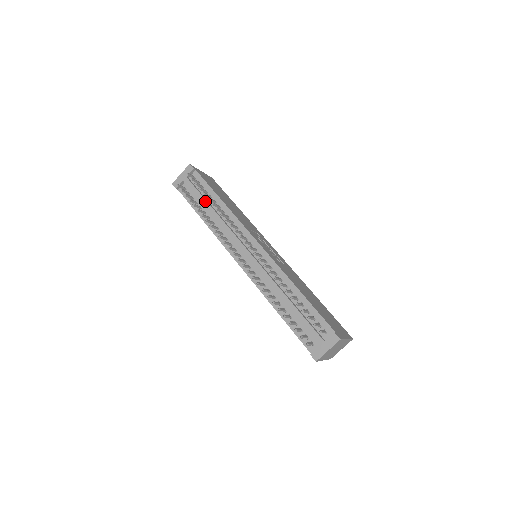
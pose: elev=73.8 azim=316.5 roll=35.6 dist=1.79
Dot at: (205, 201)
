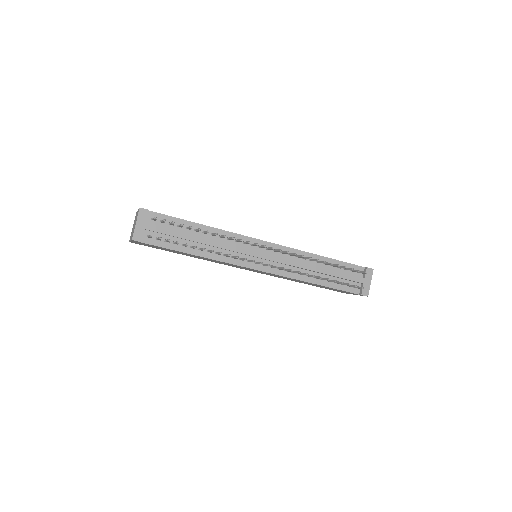
Dot at: (188, 235)
